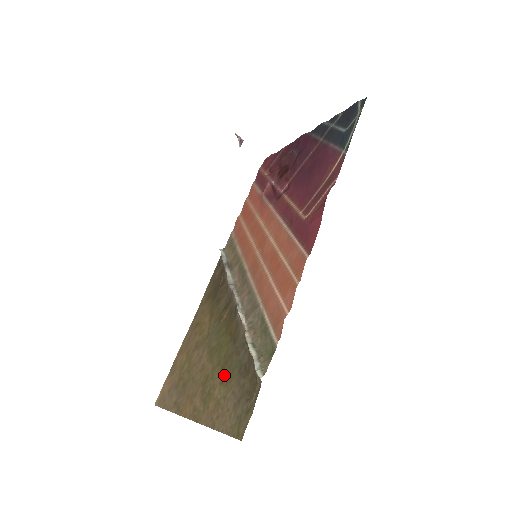
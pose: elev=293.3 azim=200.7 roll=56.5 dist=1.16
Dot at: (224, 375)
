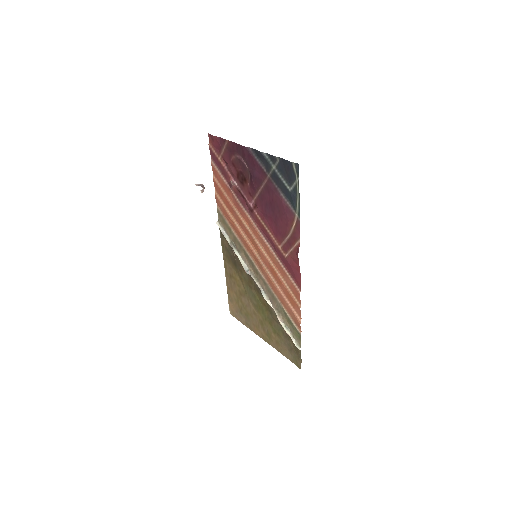
Dot at: (274, 330)
